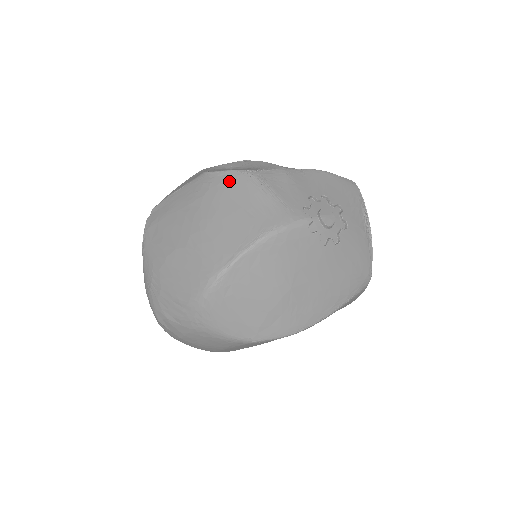
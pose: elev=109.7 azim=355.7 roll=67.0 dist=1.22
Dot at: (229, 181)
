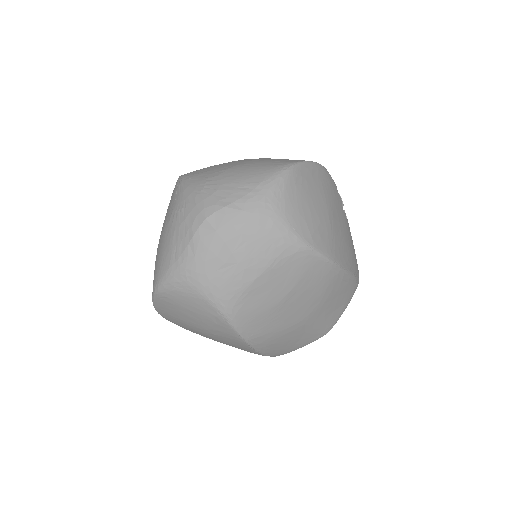
Dot at: occluded
